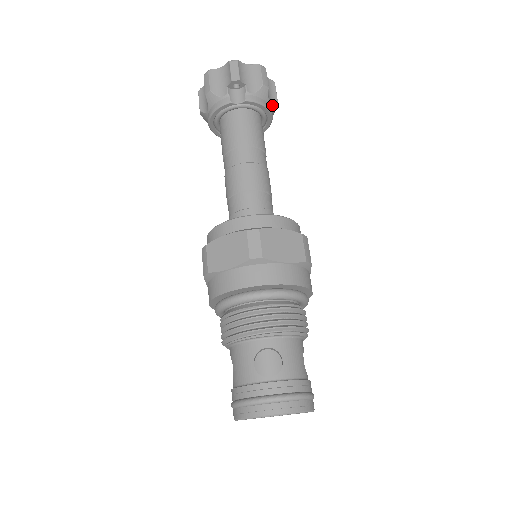
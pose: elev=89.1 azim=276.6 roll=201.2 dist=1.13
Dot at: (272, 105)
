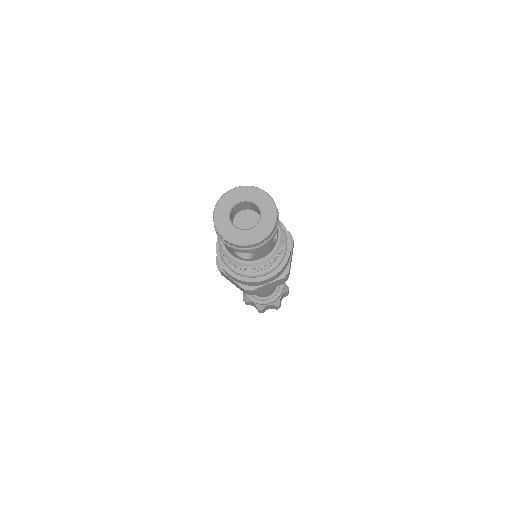
Dot at: (285, 283)
